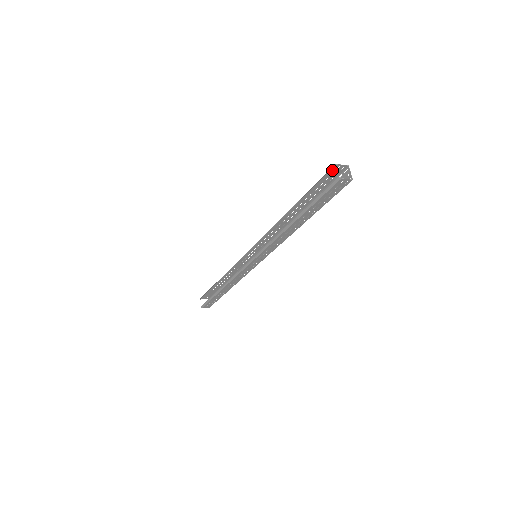
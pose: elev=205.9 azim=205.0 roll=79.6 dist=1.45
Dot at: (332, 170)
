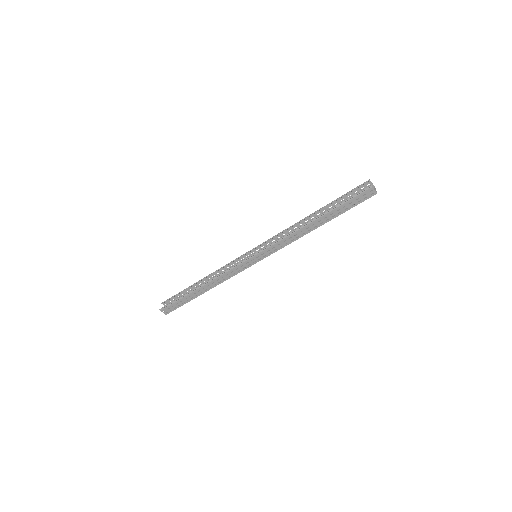
Dot at: (364, 185)
